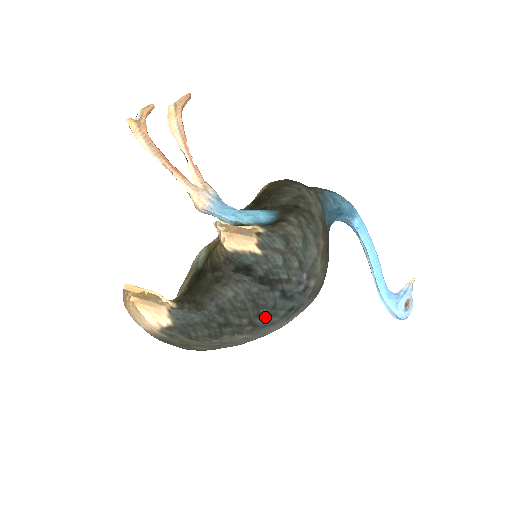
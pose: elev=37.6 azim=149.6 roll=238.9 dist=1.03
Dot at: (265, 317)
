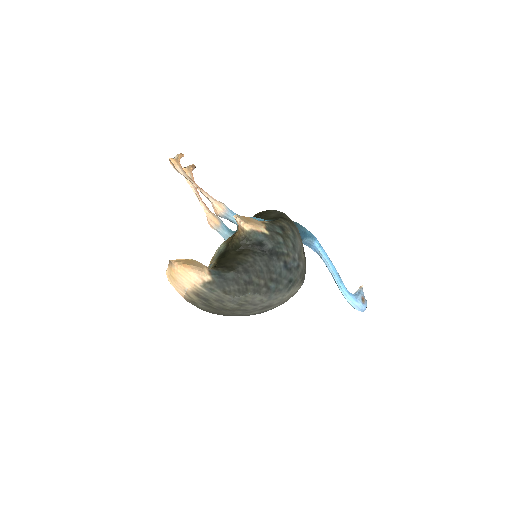
Dot at: (275, 282)
